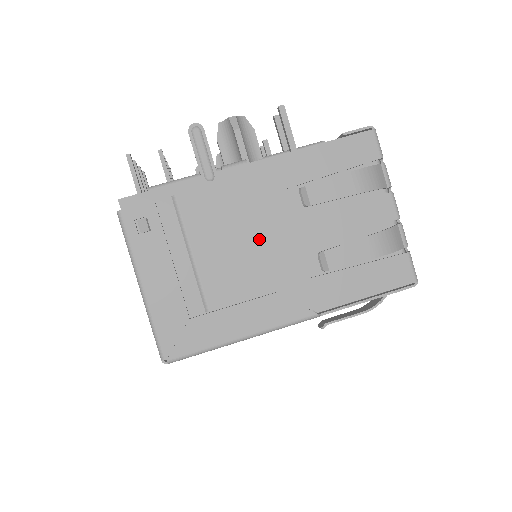
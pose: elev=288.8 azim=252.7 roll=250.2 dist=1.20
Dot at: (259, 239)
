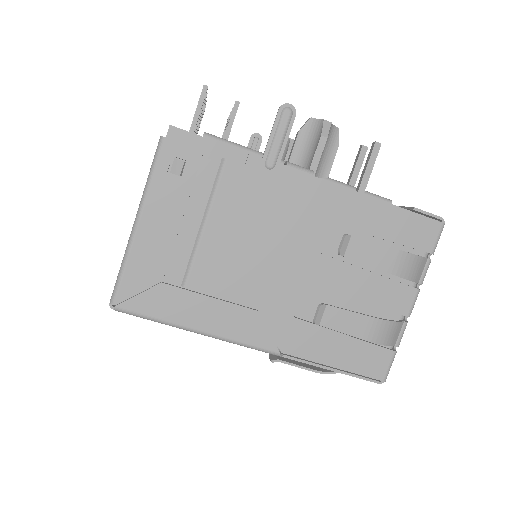
Dot at: (275, 252)
